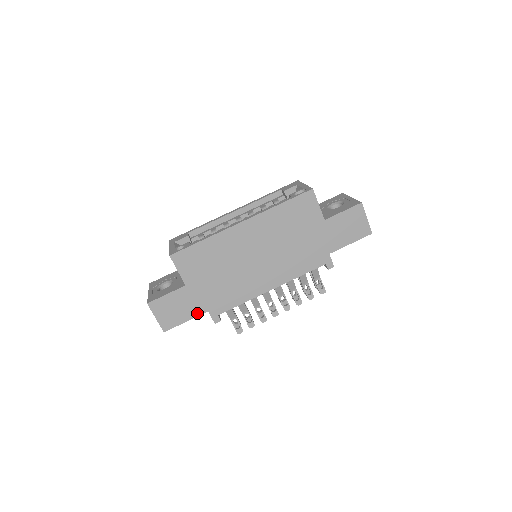
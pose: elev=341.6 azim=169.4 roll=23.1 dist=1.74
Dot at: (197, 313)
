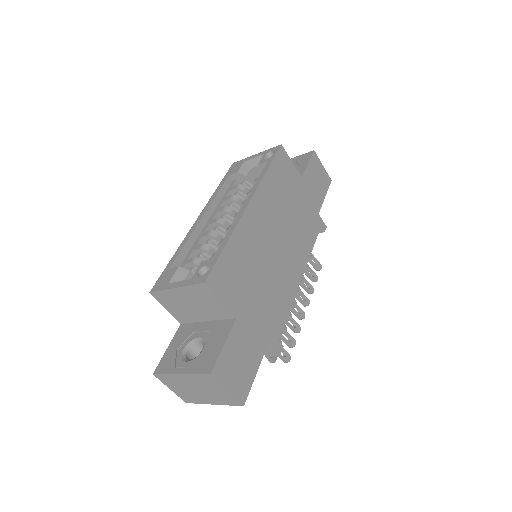
Dot at: (261, 351)
